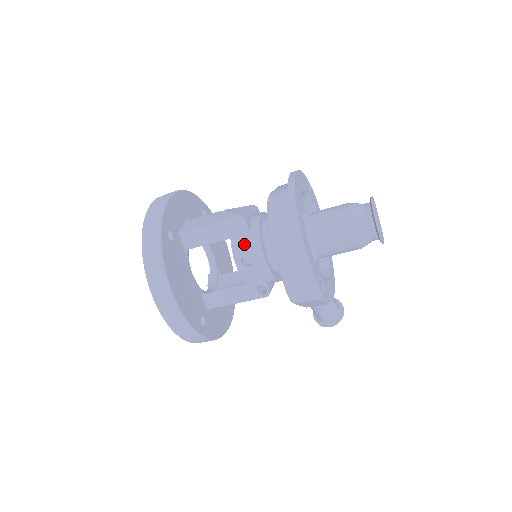
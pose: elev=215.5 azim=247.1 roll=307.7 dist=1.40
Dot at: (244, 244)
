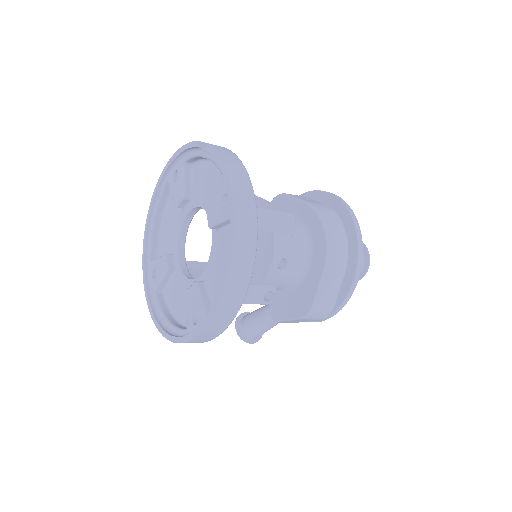
Dot at: (287, 244)
